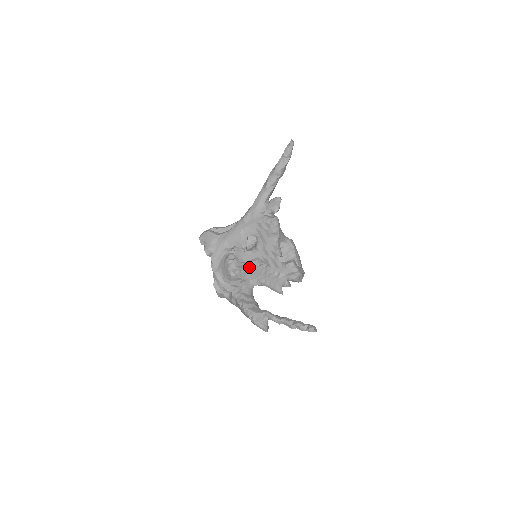
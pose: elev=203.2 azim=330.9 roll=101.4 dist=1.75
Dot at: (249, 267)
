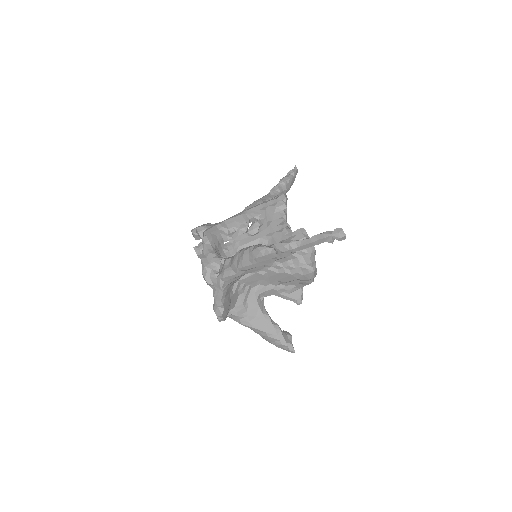
Dot at: occluded
